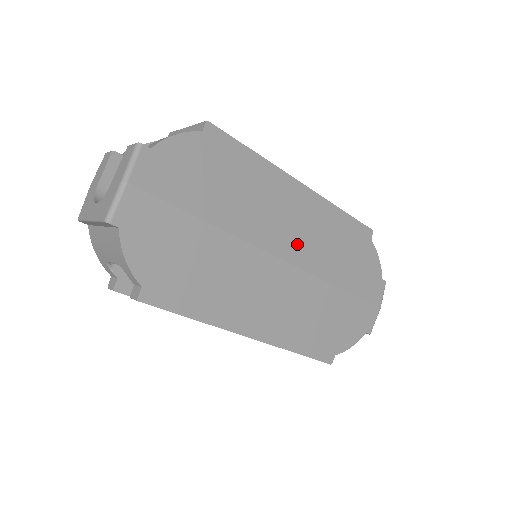
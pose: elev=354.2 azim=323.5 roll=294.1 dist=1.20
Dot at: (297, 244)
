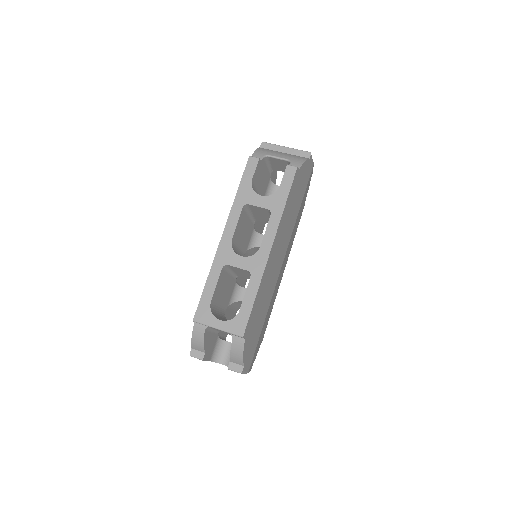
Dot at: (282, 251)
